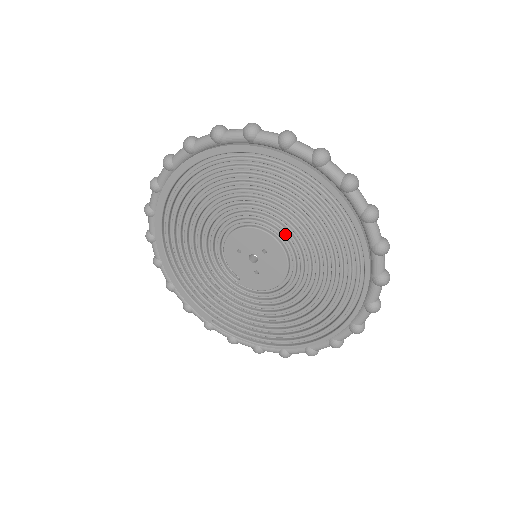
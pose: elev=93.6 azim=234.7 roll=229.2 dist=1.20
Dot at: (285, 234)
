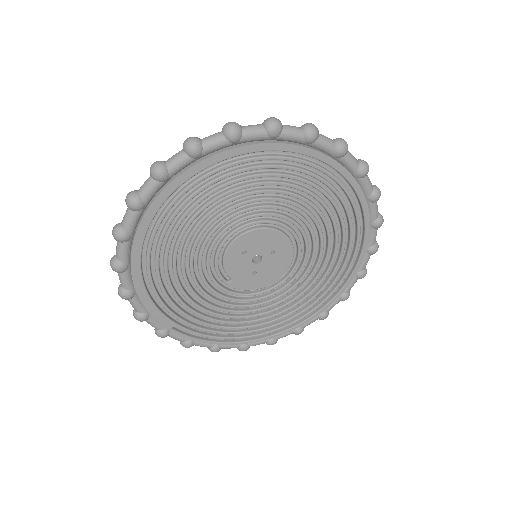
Dot at: (298, 235)
